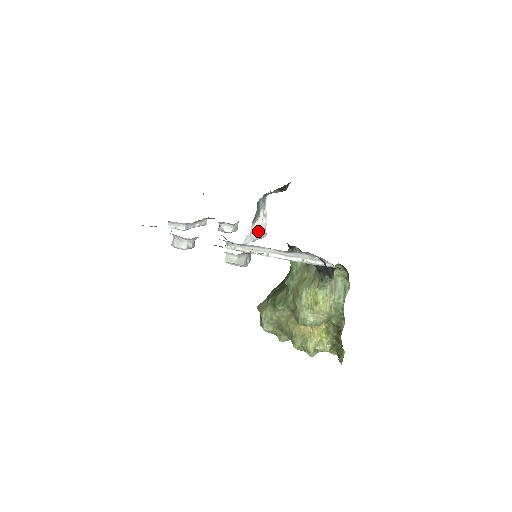
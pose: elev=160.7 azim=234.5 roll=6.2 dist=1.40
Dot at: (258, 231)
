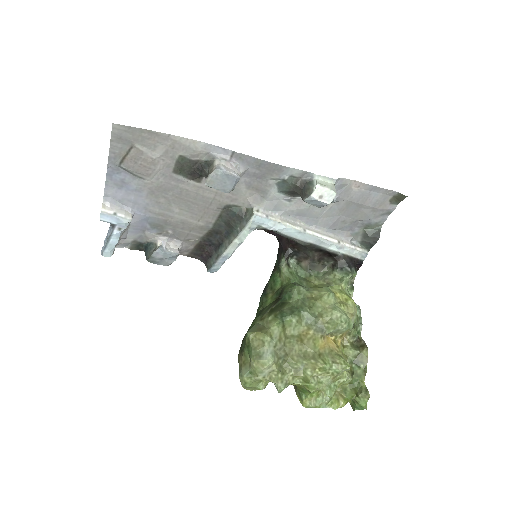
Dot at: occluded
